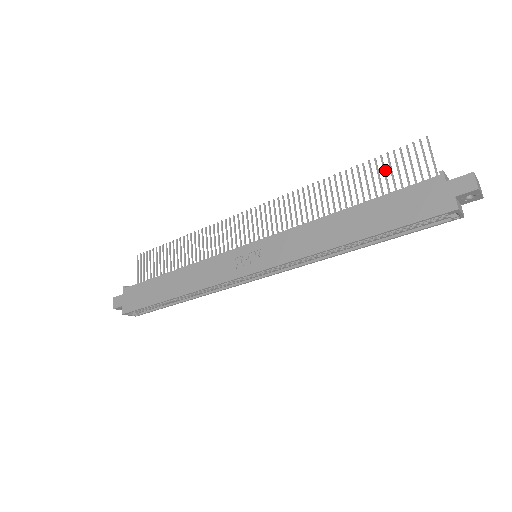
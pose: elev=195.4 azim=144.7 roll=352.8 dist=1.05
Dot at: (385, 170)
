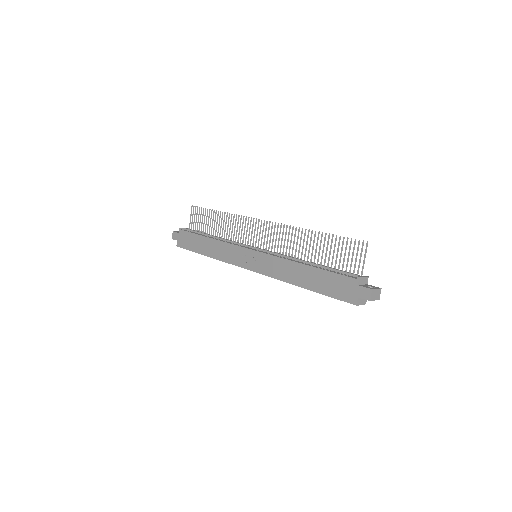
Dot at: occluded
